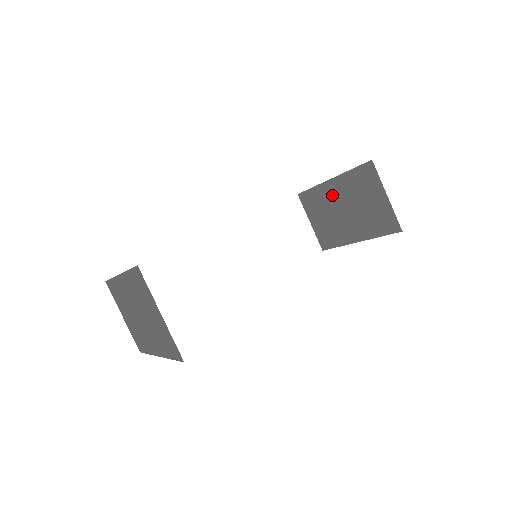
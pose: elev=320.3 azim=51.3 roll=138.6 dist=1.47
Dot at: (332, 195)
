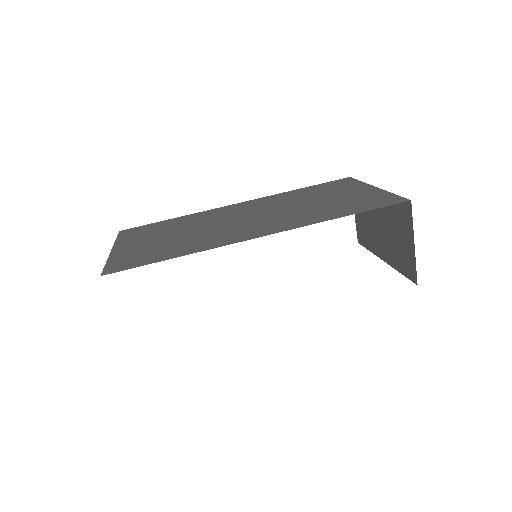
Dot at: occluded
